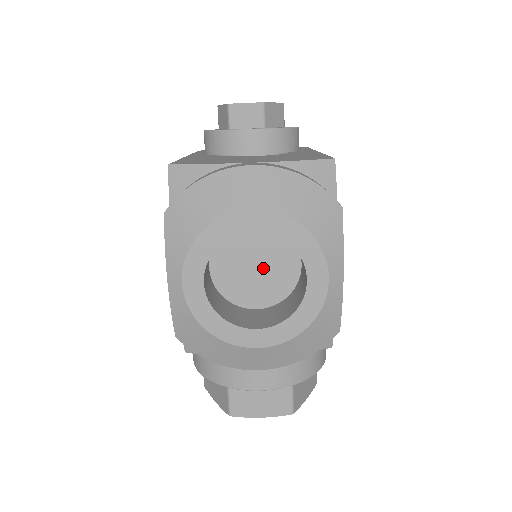
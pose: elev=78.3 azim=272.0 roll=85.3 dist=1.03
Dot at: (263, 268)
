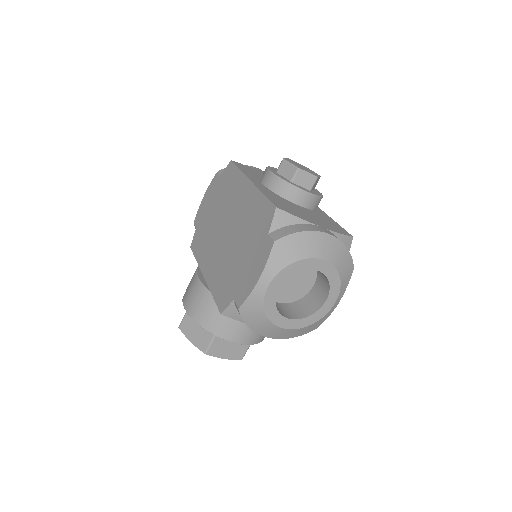
Dot at: (295, 282)
